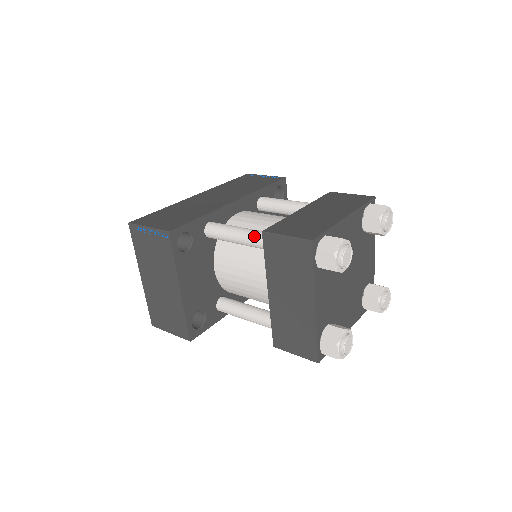
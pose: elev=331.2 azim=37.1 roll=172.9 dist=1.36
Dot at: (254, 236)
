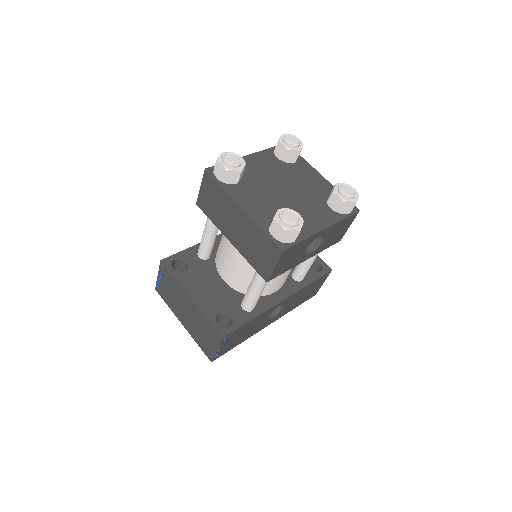
Dot at: (207, 219)
